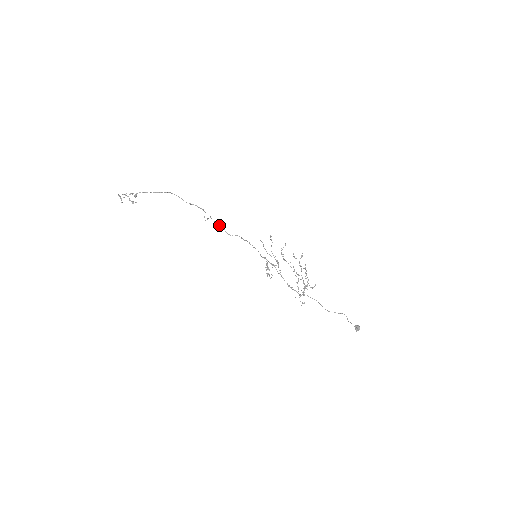
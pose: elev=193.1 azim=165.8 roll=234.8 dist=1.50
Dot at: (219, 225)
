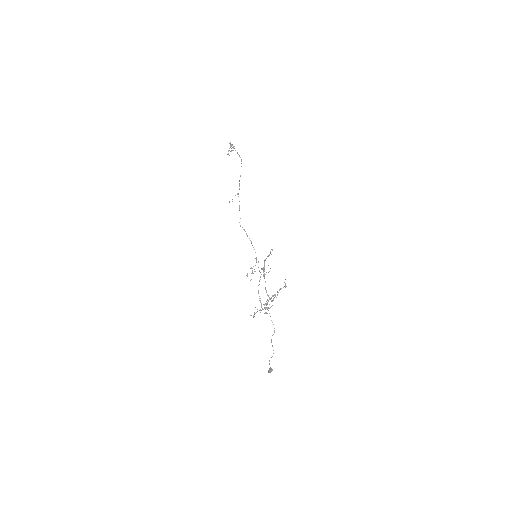
Dot at: occluded
